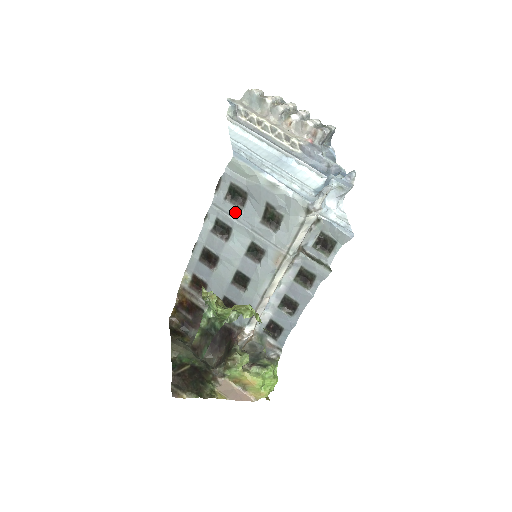
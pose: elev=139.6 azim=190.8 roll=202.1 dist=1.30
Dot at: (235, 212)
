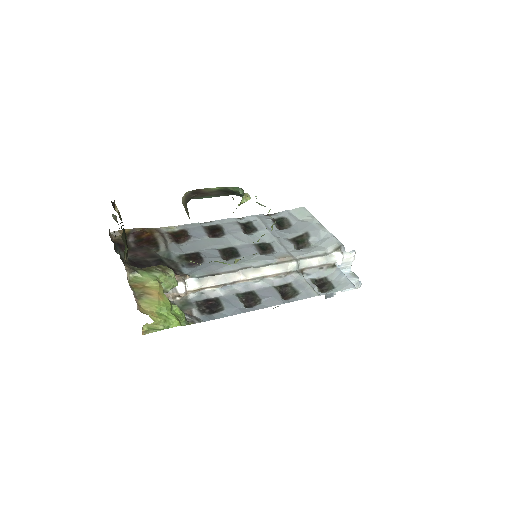
Dot at: occluded
